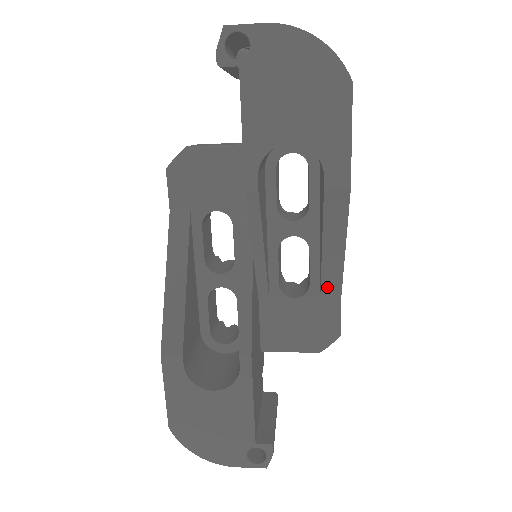
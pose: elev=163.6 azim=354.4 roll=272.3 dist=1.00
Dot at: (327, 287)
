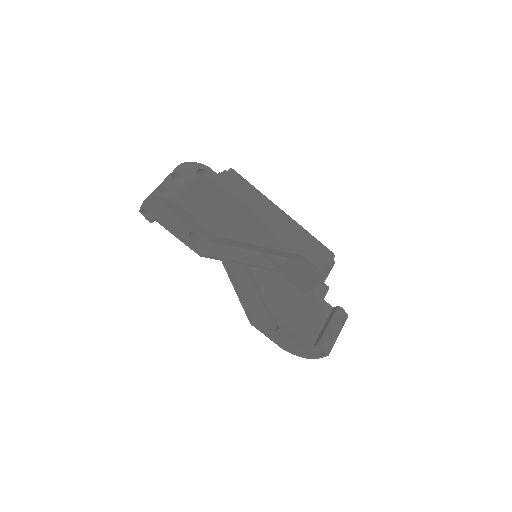
Dot at: (287, 256)
